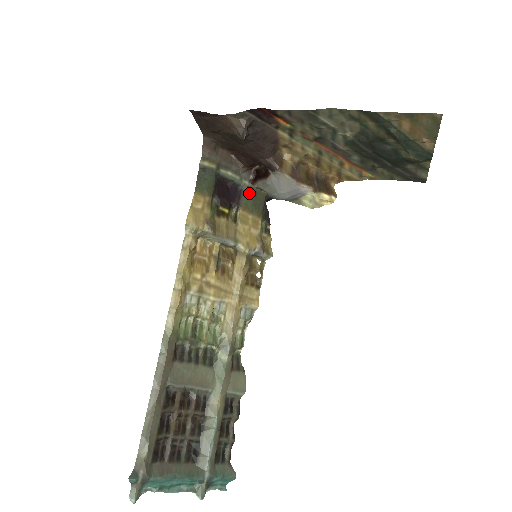
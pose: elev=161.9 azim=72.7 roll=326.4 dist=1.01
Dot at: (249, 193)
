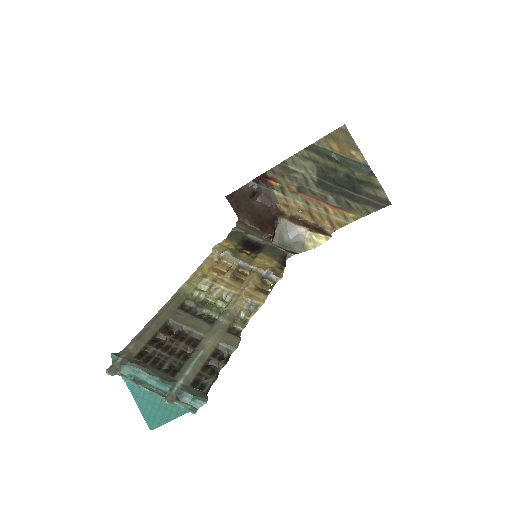
Dot at: (269, 248)
